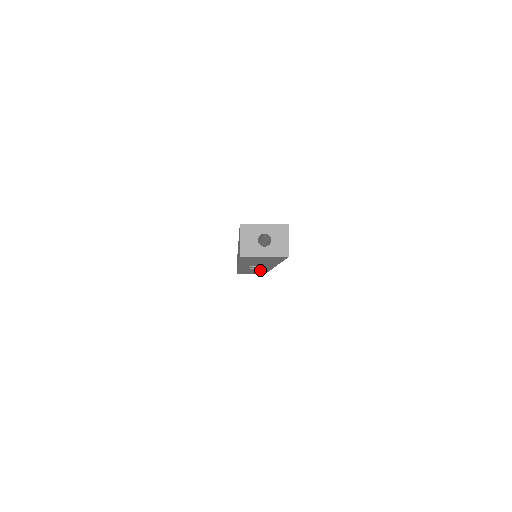
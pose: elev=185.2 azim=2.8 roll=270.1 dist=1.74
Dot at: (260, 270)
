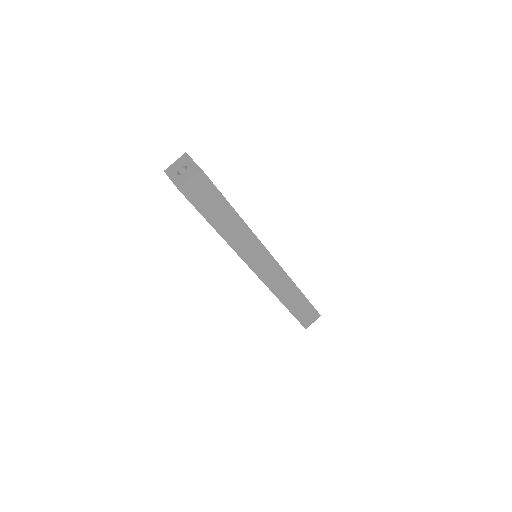
Dot at: occluded
